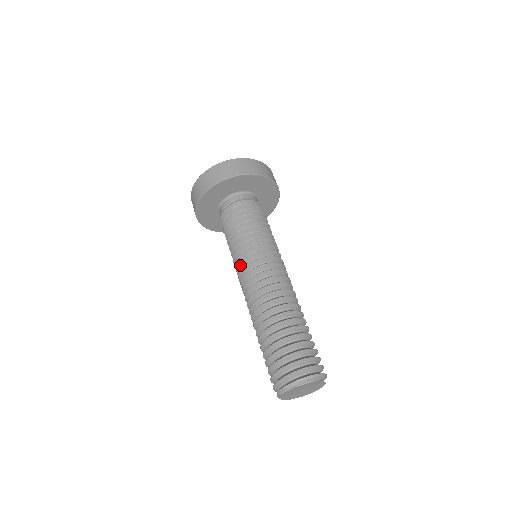
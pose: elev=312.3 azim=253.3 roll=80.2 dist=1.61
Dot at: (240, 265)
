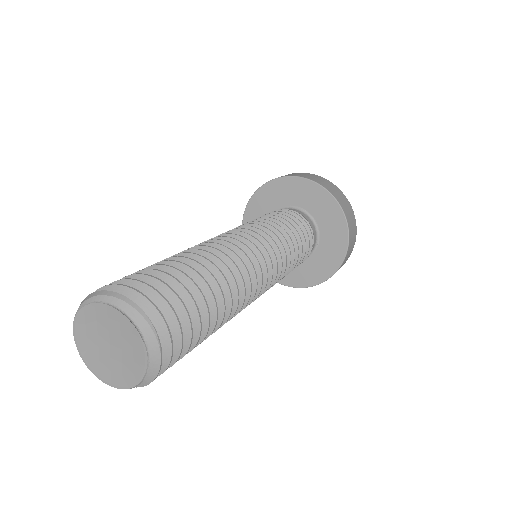
Dot at: occluded
